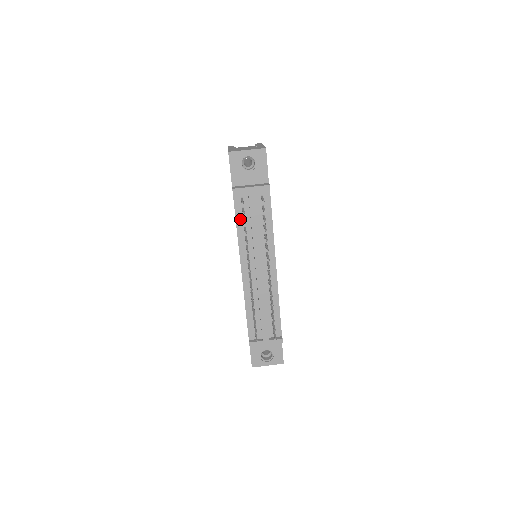
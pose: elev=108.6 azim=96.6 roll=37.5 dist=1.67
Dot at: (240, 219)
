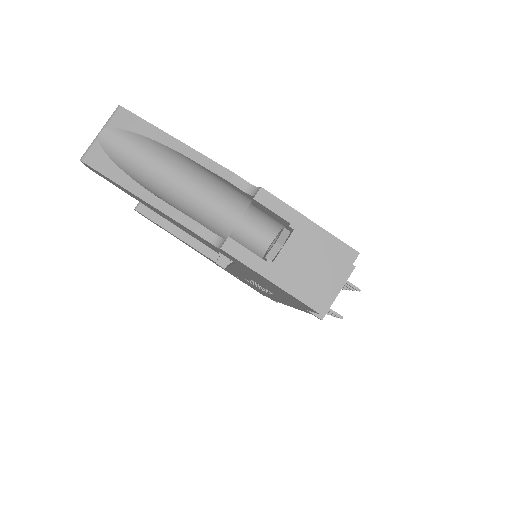
Dot at: occluded
